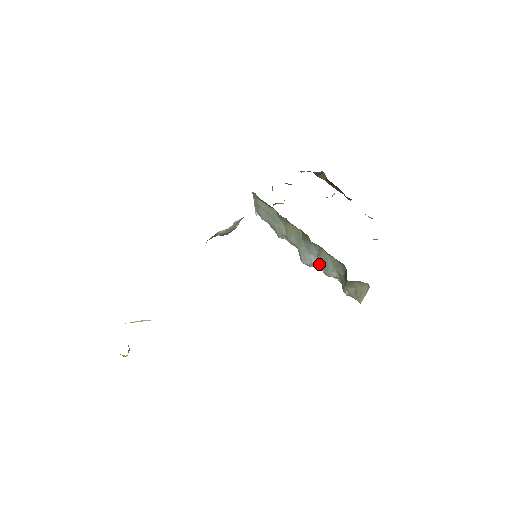
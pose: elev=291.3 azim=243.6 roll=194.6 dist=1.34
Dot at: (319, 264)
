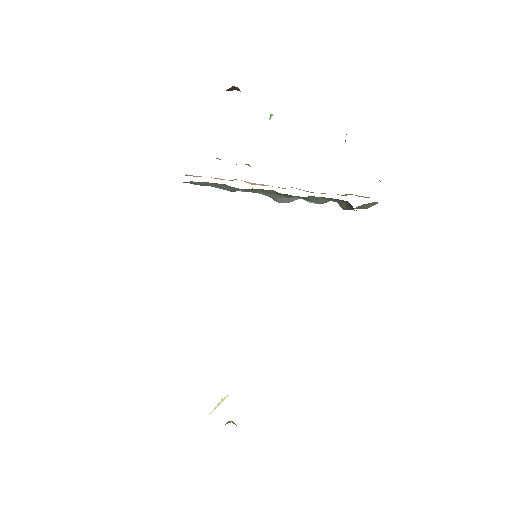
Dot at: occluded
